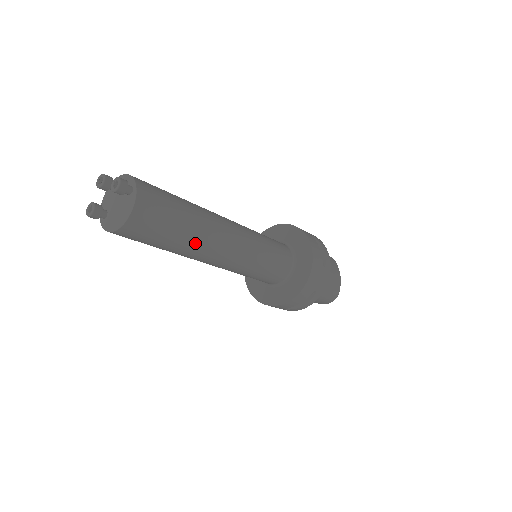
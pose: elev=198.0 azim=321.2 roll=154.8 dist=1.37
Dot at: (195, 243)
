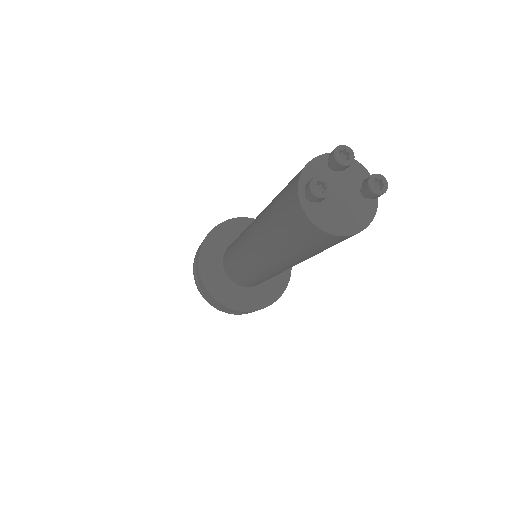
Dot at: occluded
